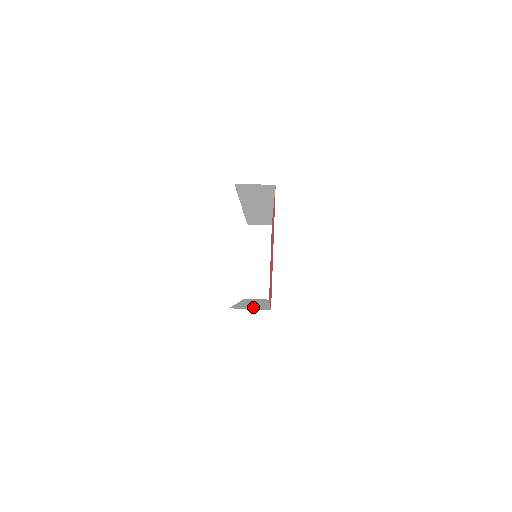
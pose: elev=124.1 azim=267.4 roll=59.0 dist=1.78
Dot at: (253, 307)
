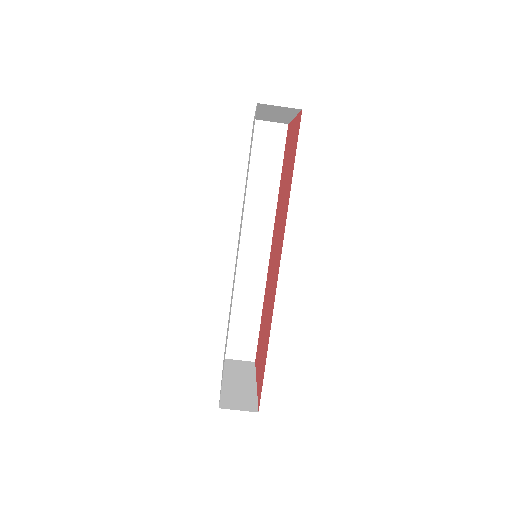
Dot at: (244, 336)
